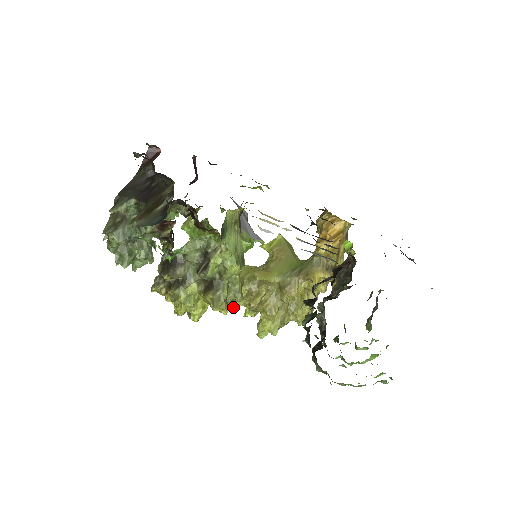
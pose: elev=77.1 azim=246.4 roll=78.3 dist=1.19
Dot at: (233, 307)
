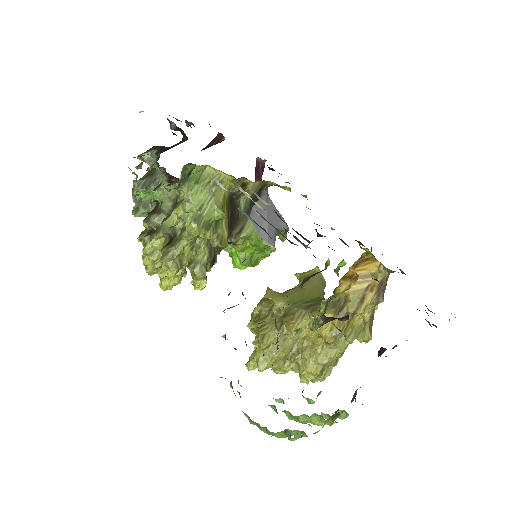
Dot at: (198, 287)
